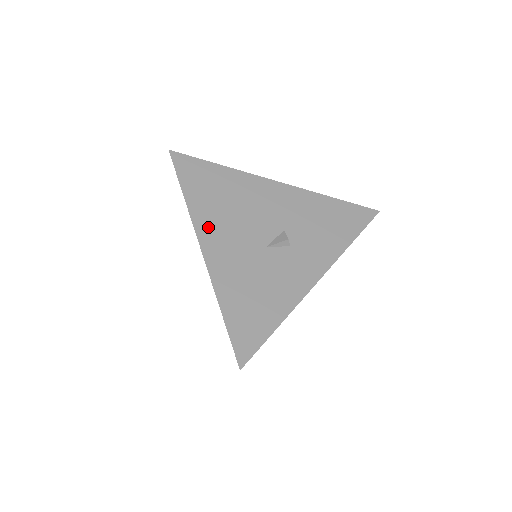
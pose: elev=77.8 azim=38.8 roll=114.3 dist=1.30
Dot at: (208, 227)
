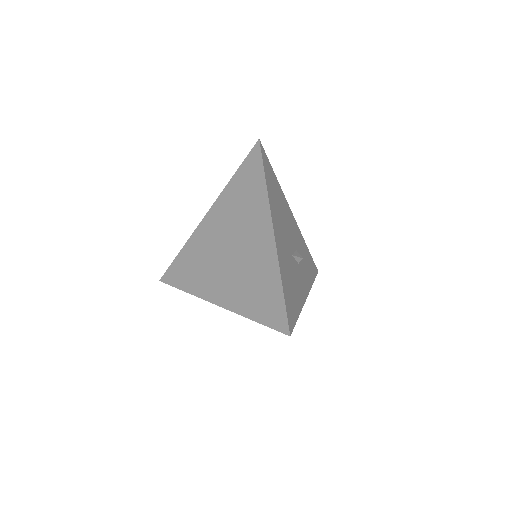
Dot at: (275, 216)
